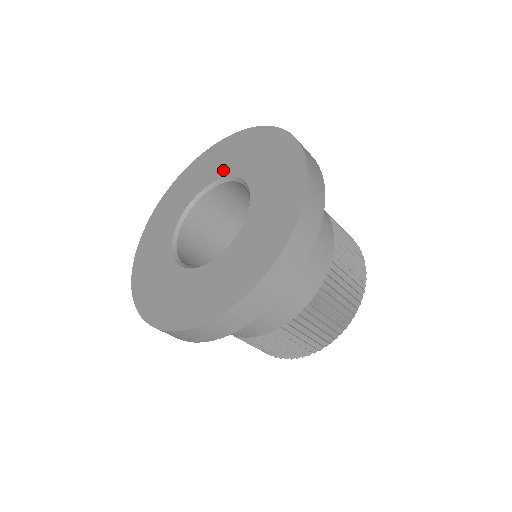
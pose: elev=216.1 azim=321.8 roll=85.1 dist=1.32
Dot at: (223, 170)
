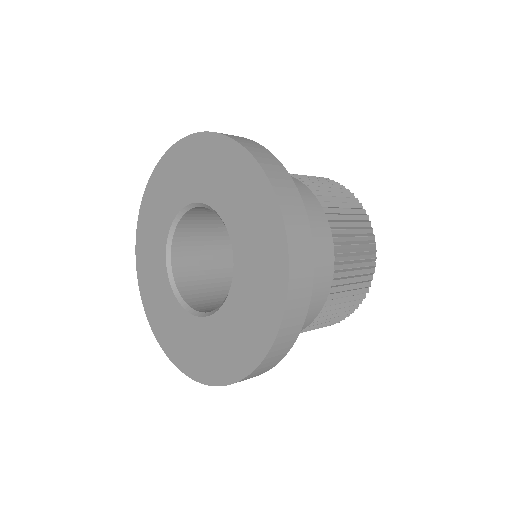
Dot at: (226, 208)
